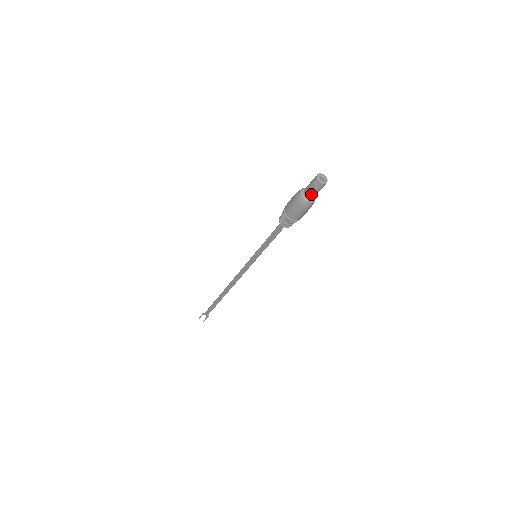
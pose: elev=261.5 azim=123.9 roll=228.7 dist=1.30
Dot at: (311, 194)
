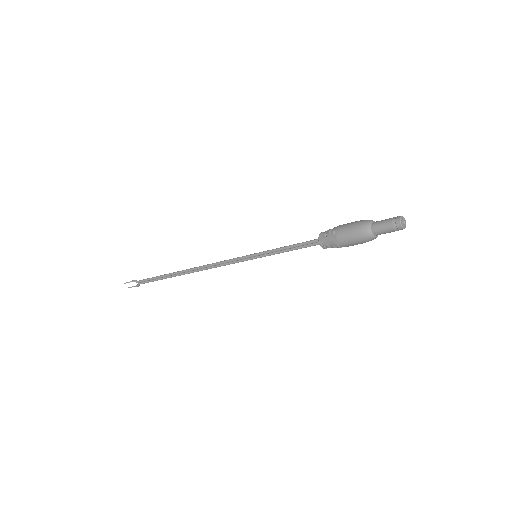
Dot at: (381, 232)
